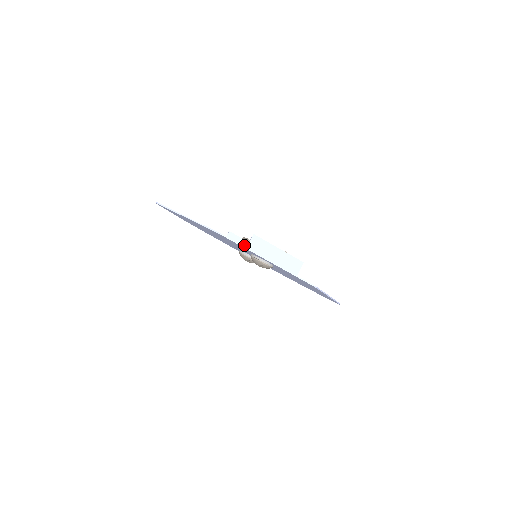
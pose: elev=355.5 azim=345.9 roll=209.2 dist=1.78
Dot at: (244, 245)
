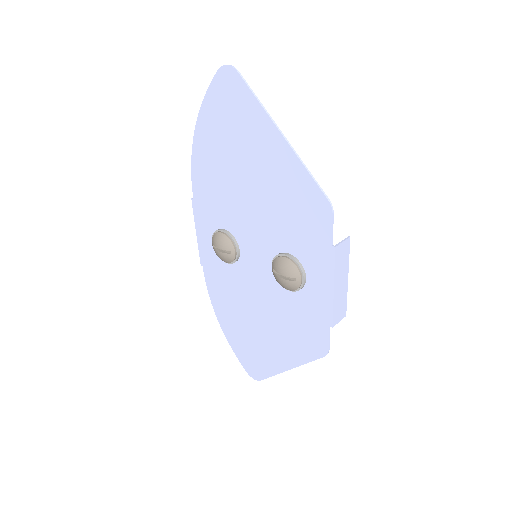
Dot at: occluded
